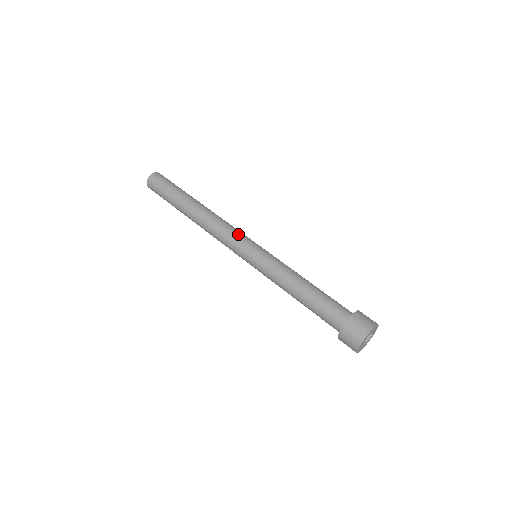
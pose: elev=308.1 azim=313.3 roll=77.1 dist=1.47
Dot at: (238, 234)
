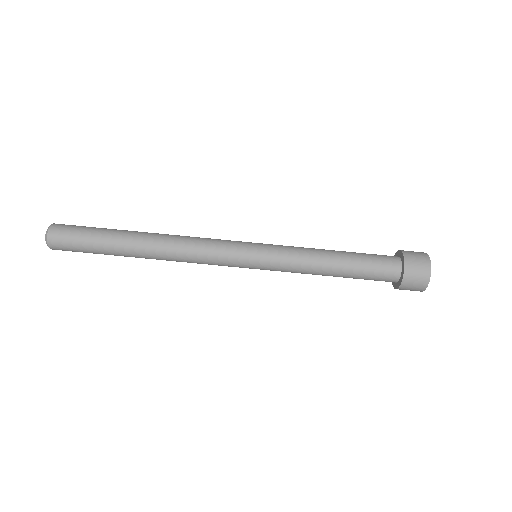
Dot at: (221, 262)
